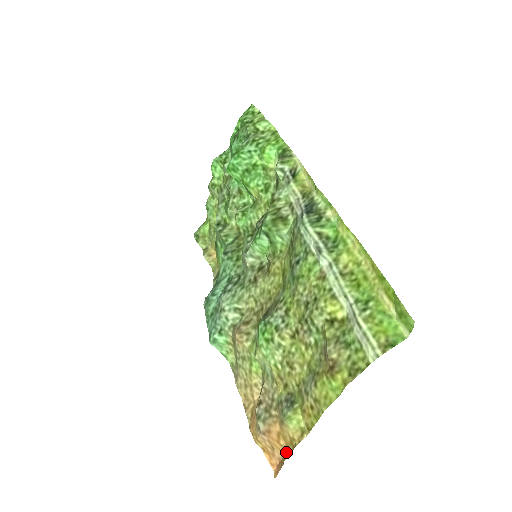
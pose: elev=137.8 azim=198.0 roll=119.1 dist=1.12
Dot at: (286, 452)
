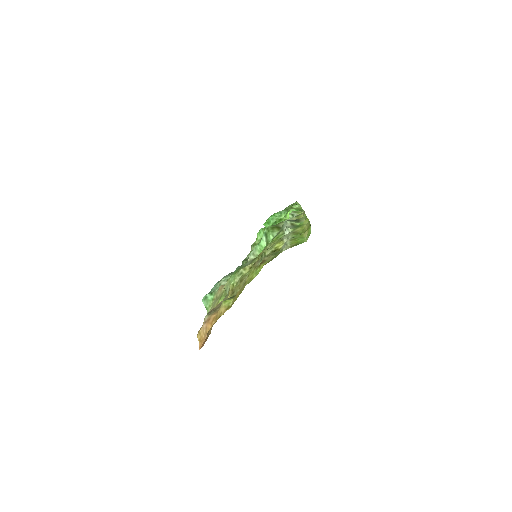
Dot at: occluded
